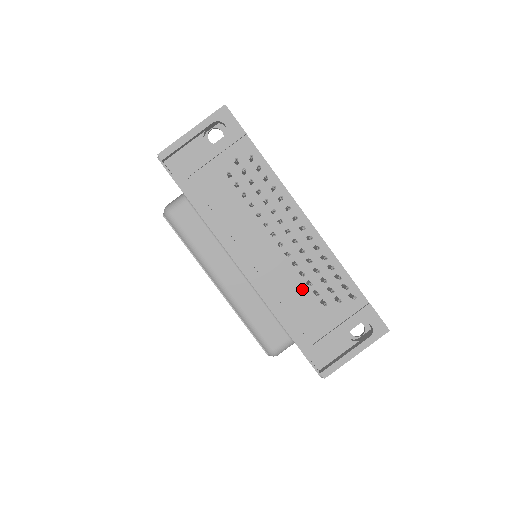
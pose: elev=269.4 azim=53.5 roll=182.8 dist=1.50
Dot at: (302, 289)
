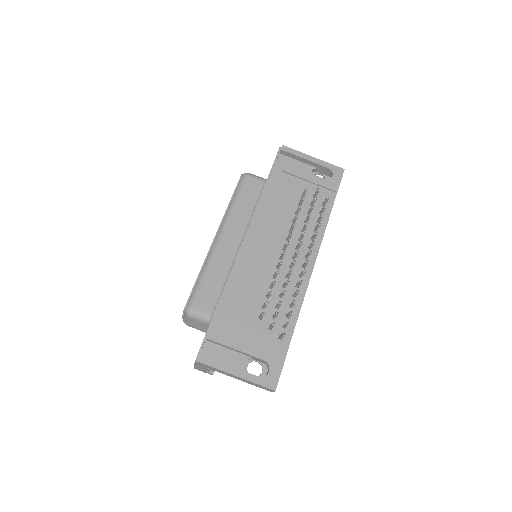
Dot at: (259, 295)
